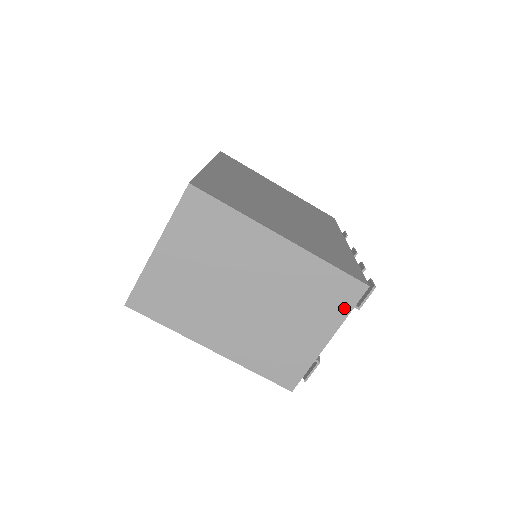
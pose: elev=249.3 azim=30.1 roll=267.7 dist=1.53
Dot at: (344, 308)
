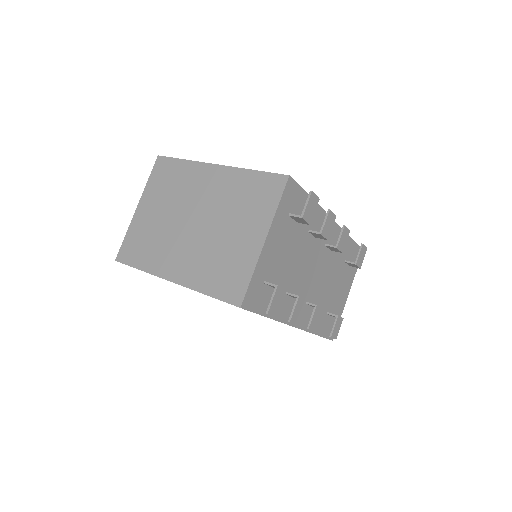
Dot at: (272, 203)
